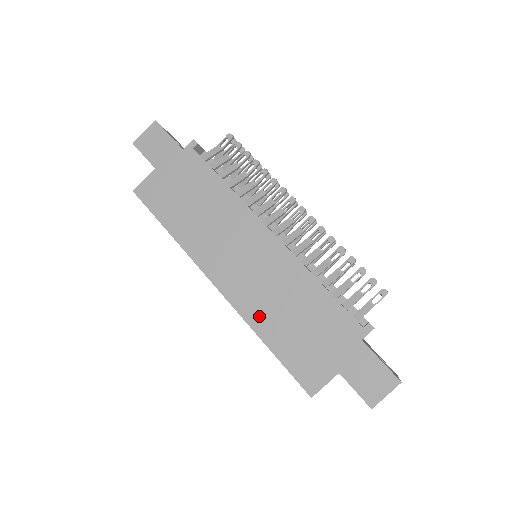
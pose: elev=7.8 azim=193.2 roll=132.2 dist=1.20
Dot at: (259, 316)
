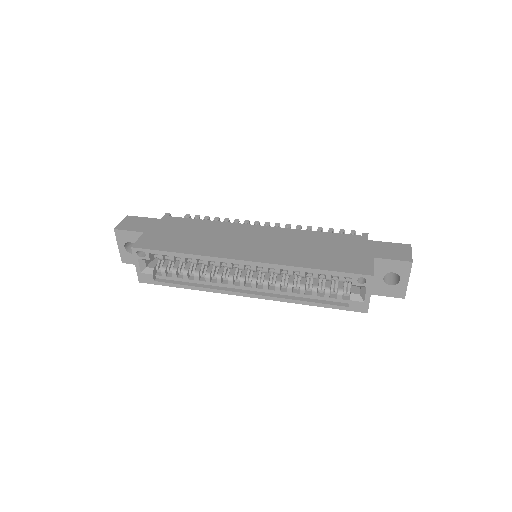
Dot at: (293, 259)
